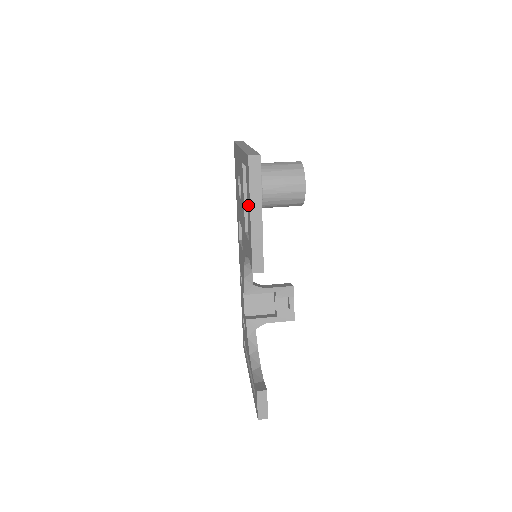
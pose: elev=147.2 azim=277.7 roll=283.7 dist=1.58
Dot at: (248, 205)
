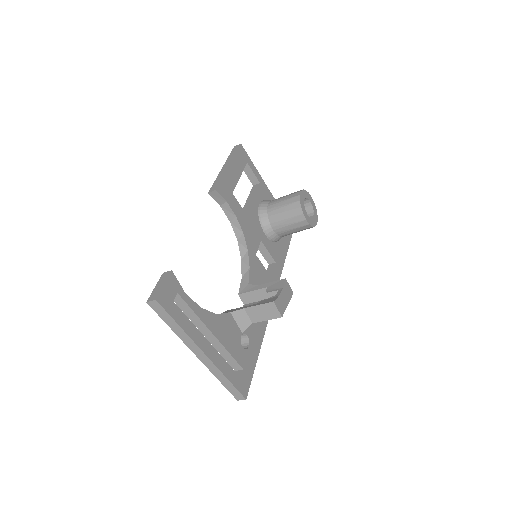
Dot at: occluded
